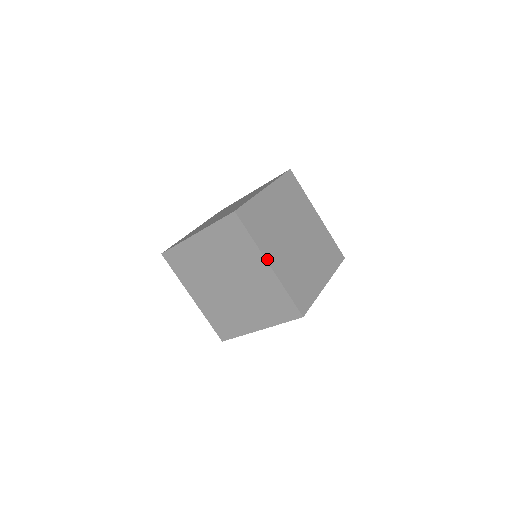
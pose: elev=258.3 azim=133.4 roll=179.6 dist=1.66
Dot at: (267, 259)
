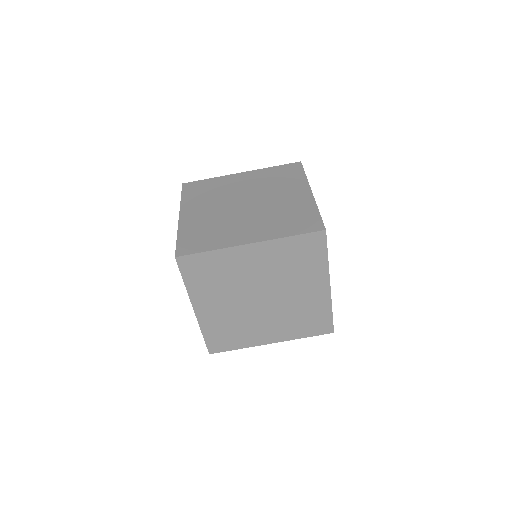
Dot at: (236, 175)
